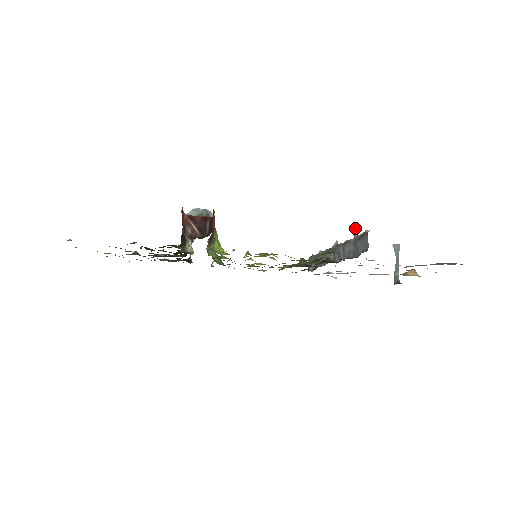
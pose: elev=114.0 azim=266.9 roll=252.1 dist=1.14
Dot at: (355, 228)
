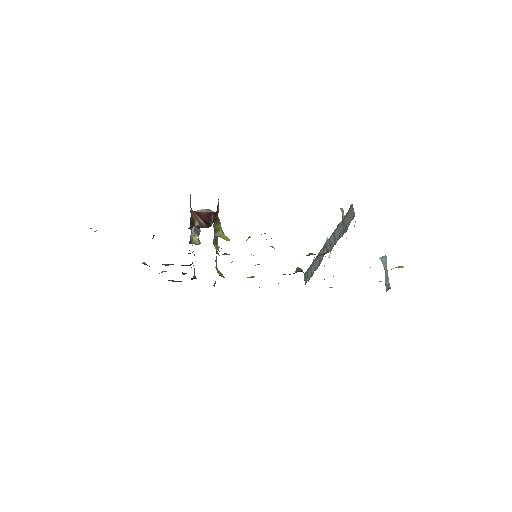
Dot at: (342, 211)
